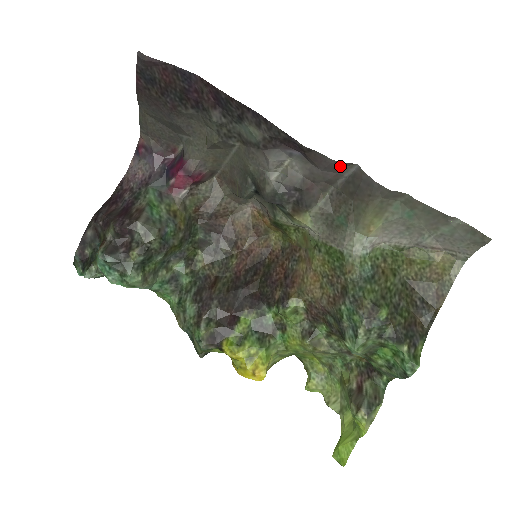
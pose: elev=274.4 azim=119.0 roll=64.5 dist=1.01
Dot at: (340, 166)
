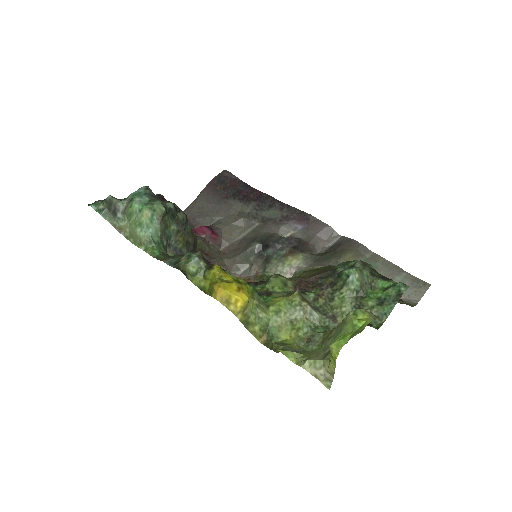
Dot at: (330, 233)
